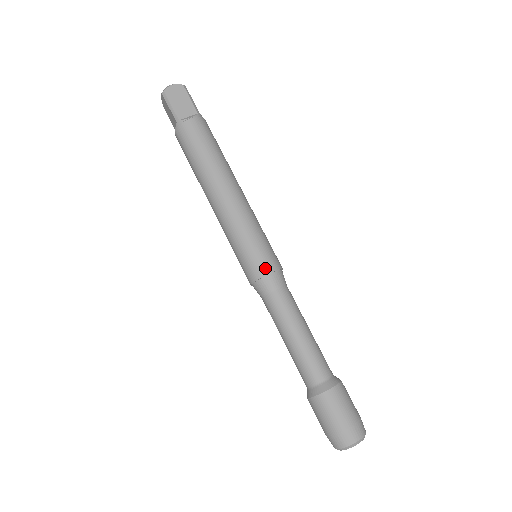
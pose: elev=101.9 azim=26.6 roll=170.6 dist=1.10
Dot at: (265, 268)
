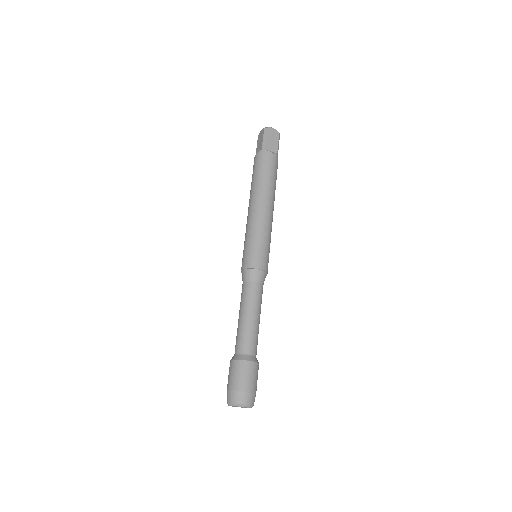
Dot at: (259, 264)
